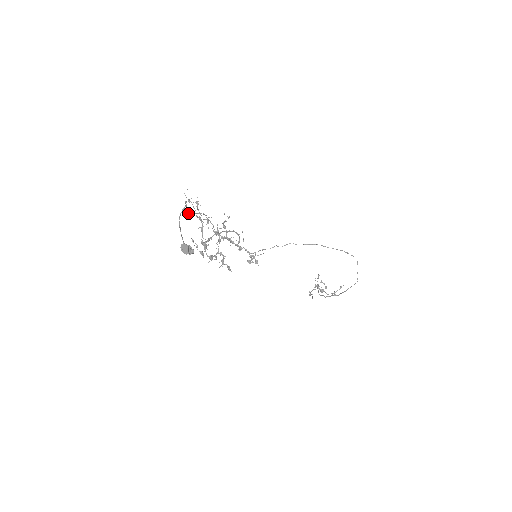
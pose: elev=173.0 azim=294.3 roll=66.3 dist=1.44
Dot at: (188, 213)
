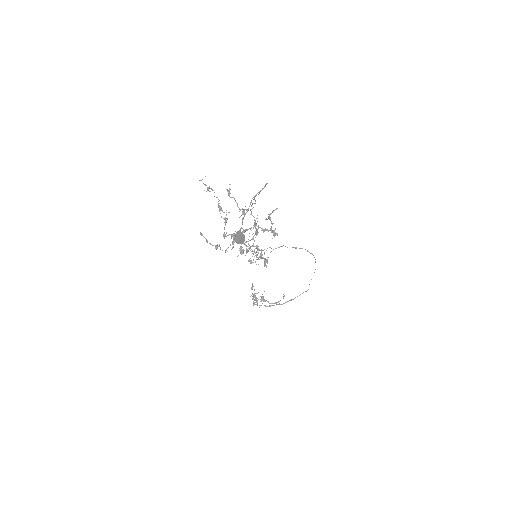
Dot at: (254, 197)
